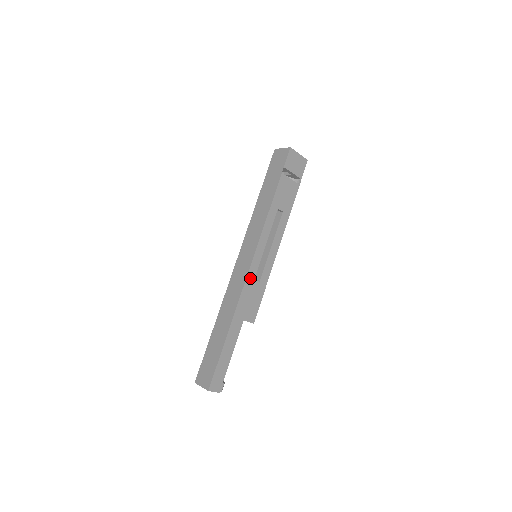
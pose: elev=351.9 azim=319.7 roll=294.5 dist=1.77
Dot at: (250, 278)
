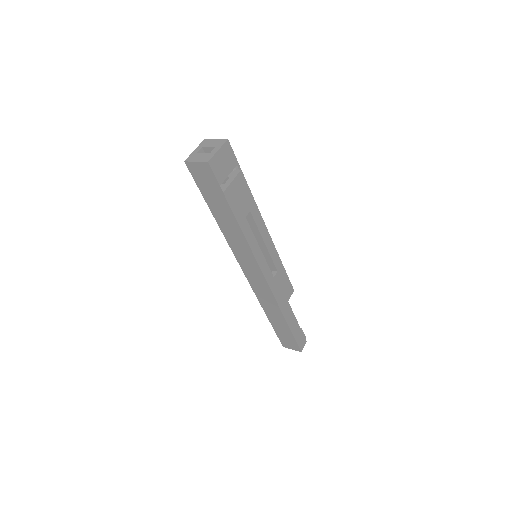
Dot at: (271, 282)
